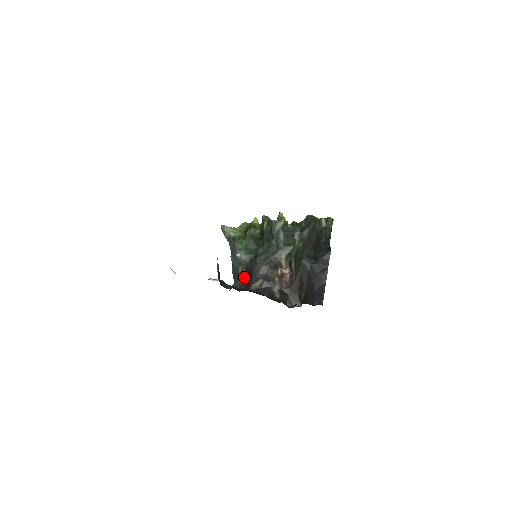
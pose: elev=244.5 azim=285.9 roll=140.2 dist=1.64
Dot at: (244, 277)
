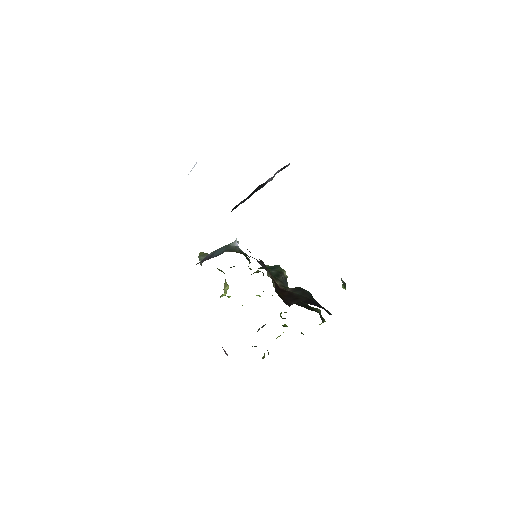
Dot at: occluded
